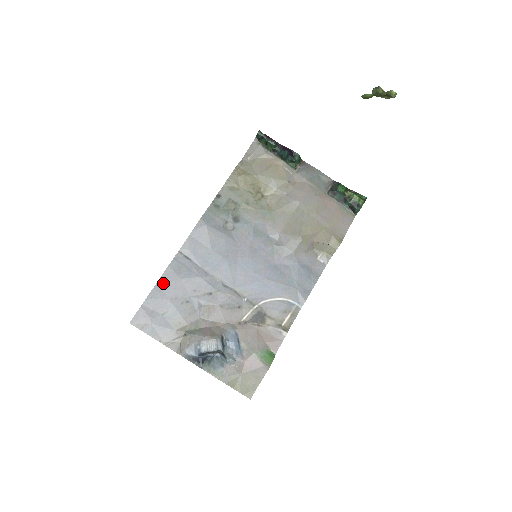
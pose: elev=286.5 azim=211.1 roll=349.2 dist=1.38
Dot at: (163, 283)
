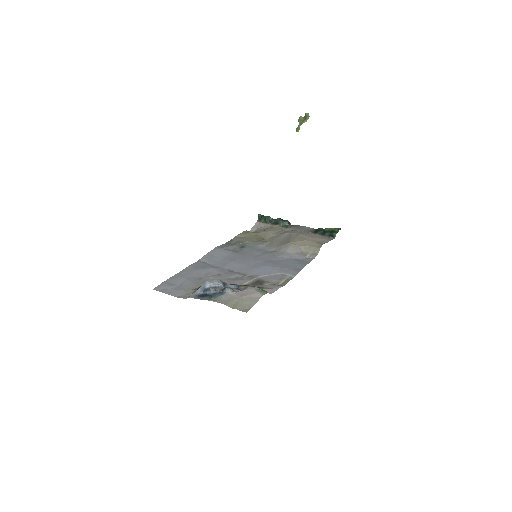
Dot at: (183, 272)
